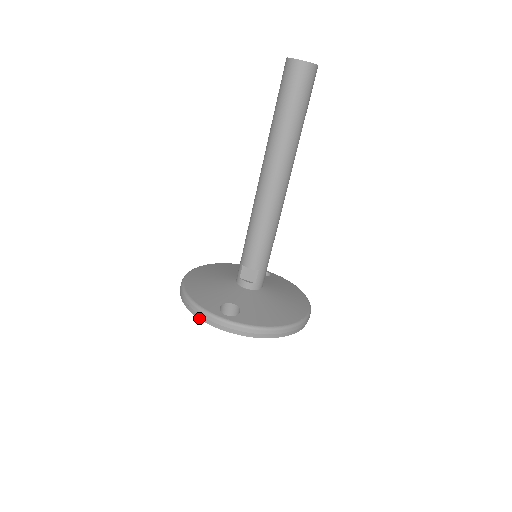
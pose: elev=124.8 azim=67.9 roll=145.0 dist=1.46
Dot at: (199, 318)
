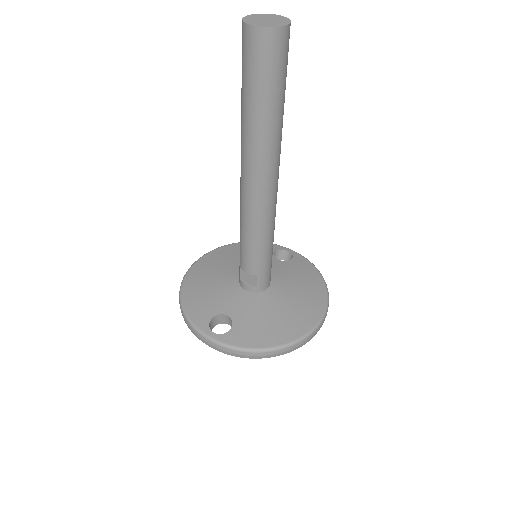
Dot at: occluded
